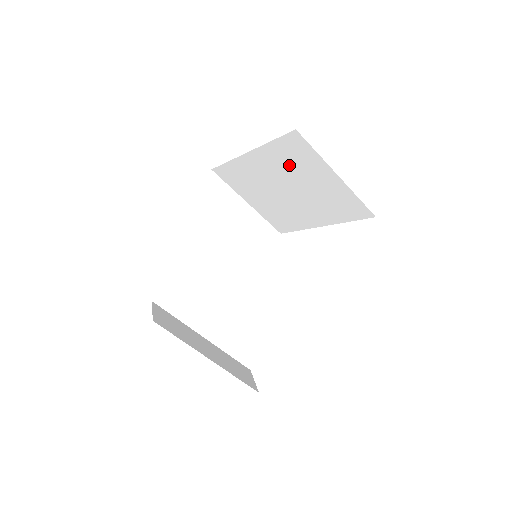
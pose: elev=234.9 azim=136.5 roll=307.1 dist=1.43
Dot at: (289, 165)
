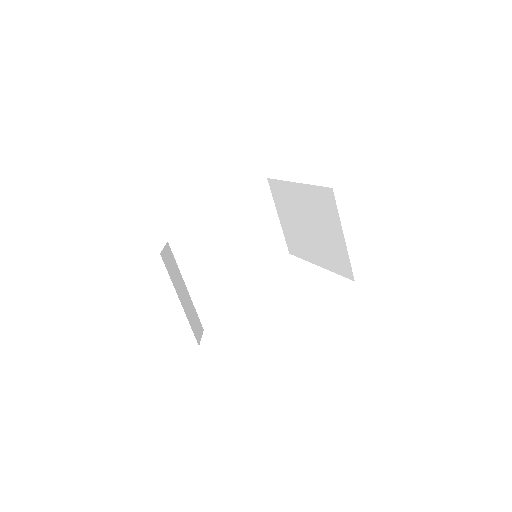
Dot at: (317, 209)
